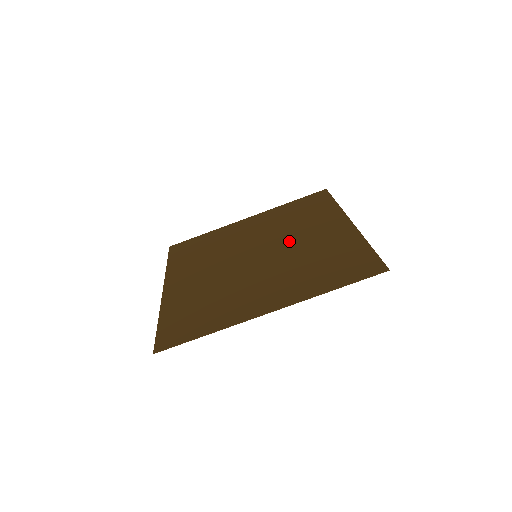
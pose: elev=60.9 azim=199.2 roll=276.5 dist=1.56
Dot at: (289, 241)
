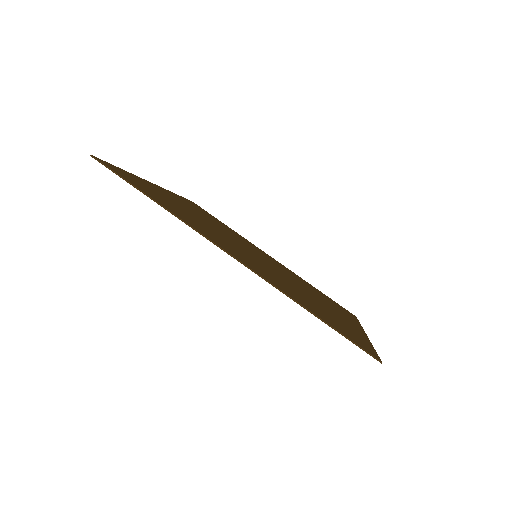
Dot at: (295, 282)
